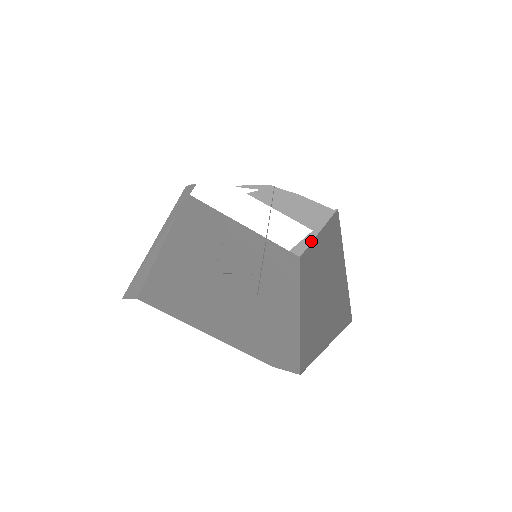
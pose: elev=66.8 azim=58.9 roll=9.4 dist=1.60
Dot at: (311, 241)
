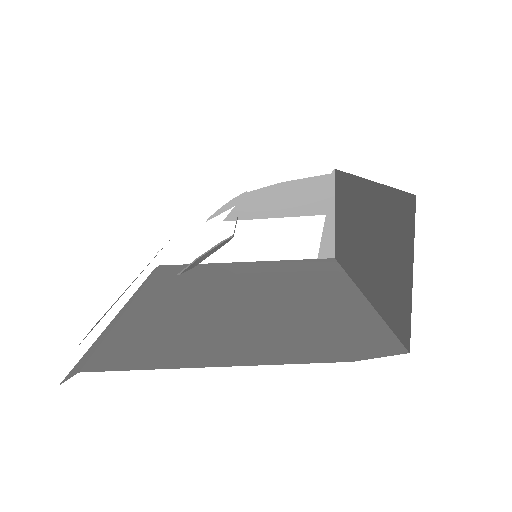
Dot at: (333, 229)
